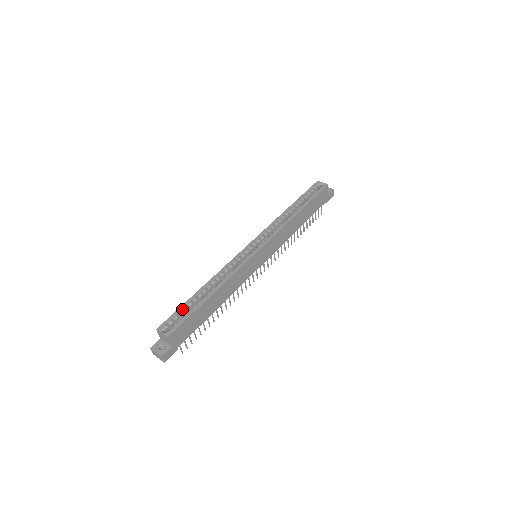
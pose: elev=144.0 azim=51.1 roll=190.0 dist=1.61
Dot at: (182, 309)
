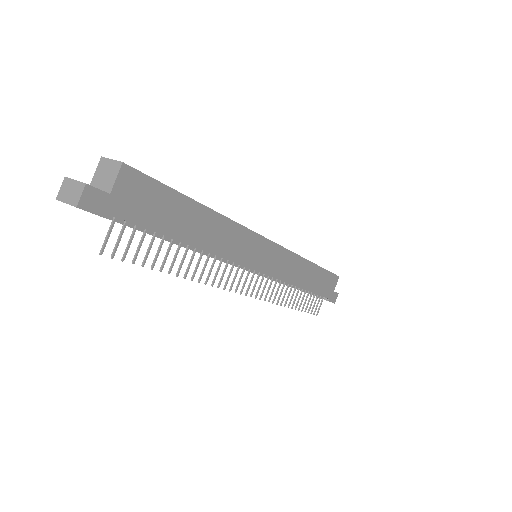
Dot at: occluded
